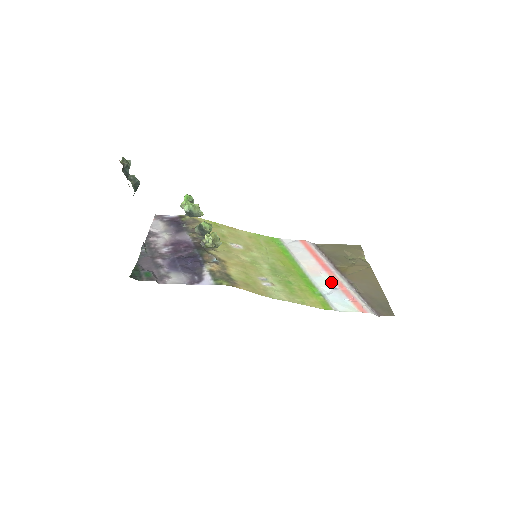
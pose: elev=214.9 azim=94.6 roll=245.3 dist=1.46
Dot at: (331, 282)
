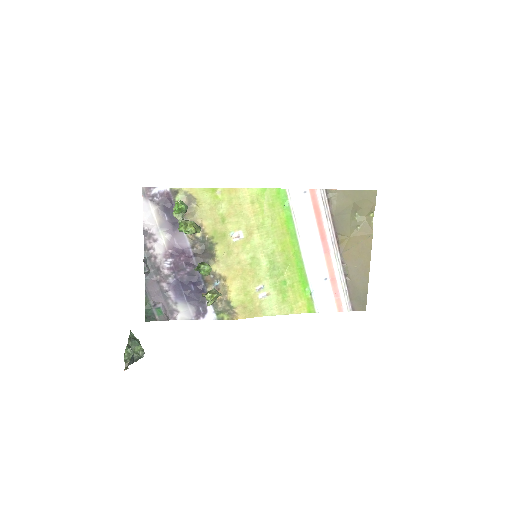
Dot at: (324, 271)
